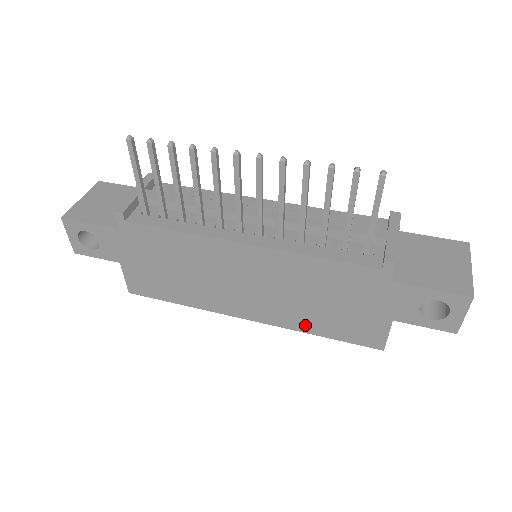
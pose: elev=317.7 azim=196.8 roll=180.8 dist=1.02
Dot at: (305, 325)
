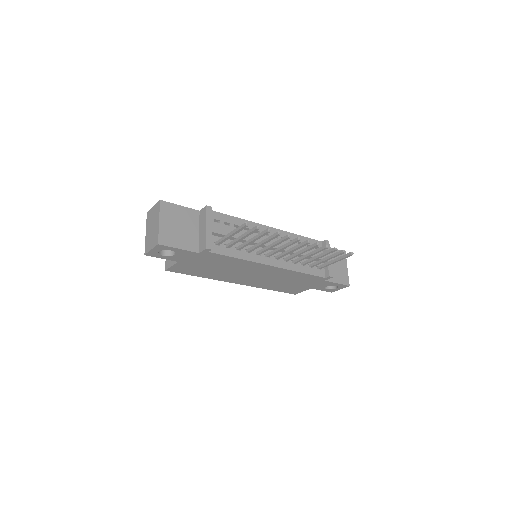
Dot at: (267, 287)
